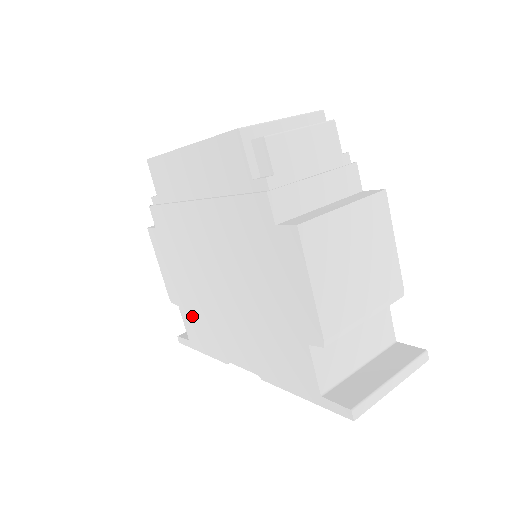
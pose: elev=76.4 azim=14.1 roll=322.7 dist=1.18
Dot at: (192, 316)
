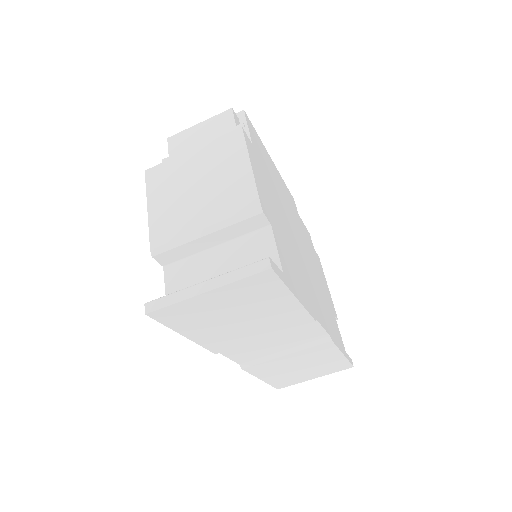
Dot at: occluded
